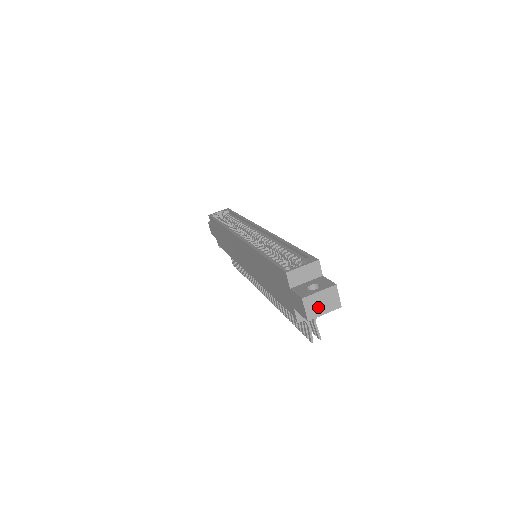
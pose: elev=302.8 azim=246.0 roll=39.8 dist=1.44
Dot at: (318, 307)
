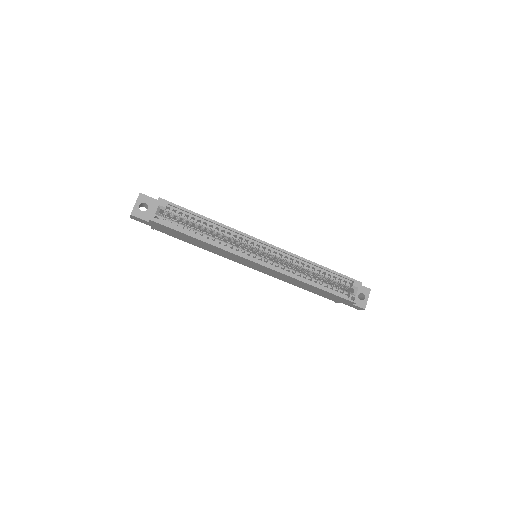
Dot at: occluded
